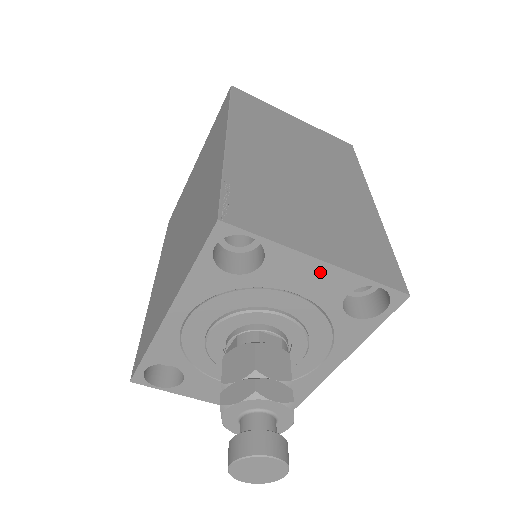
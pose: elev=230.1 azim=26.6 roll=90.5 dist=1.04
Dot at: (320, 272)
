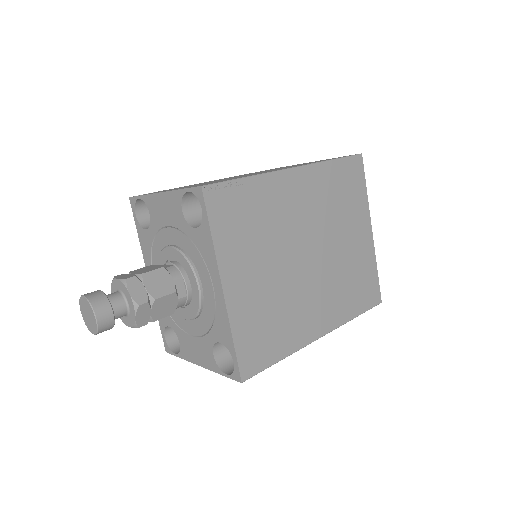
Dot at: (165, 201)
